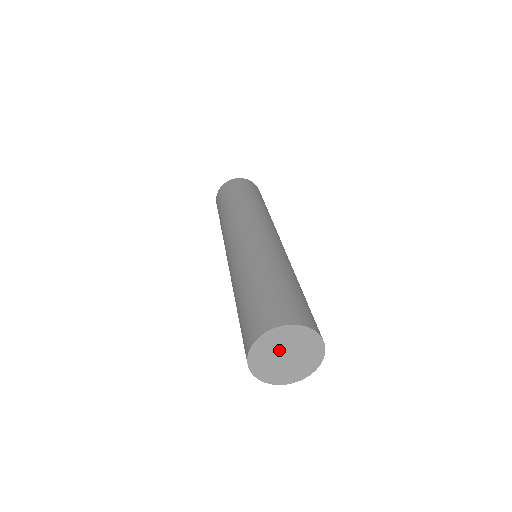
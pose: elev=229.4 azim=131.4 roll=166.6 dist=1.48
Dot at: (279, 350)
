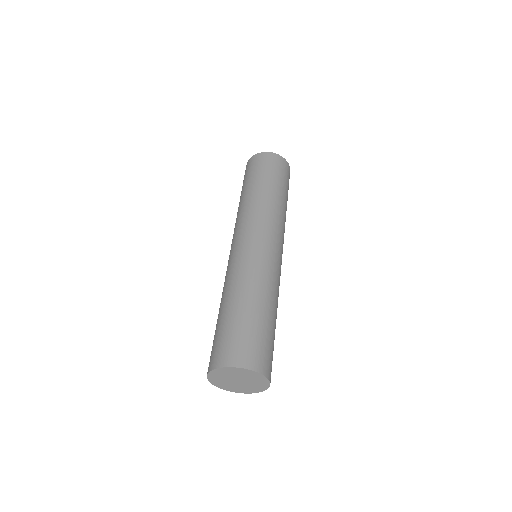
Dot at: (230, 378)
